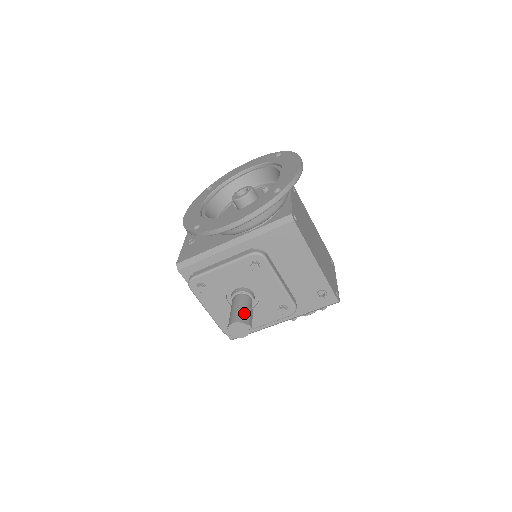
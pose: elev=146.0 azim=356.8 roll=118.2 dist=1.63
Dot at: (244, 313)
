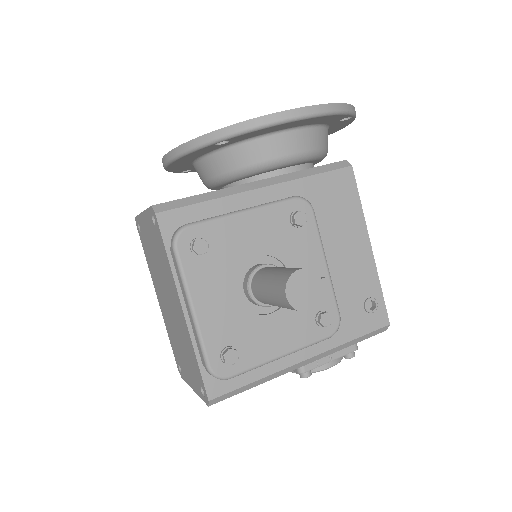
Dot at: occluded
